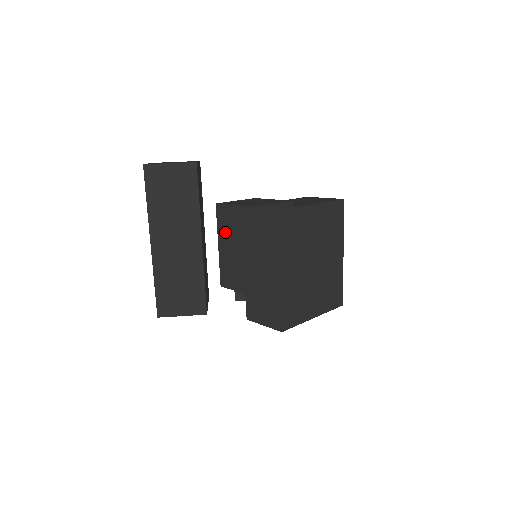
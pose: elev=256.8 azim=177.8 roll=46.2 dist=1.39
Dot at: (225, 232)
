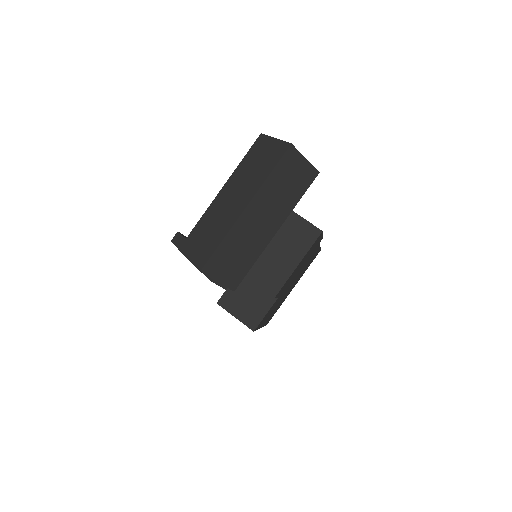
Dot at: occluded
